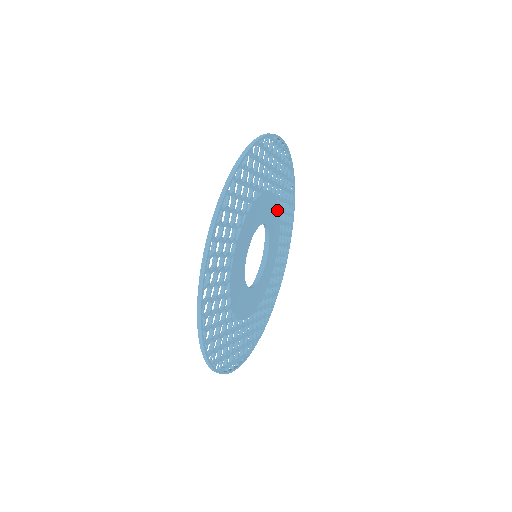
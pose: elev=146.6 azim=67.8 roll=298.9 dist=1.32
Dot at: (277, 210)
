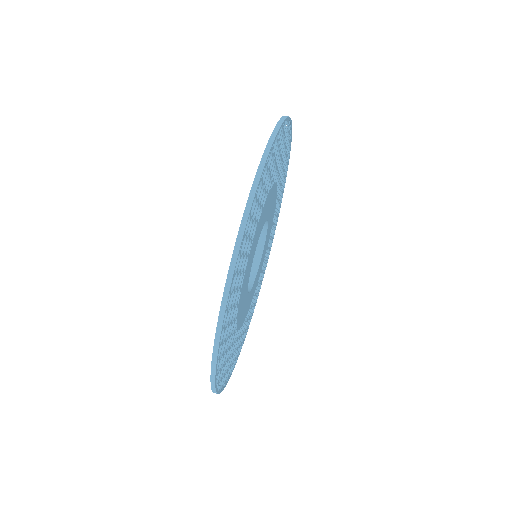
Dot at: (271, 190)
